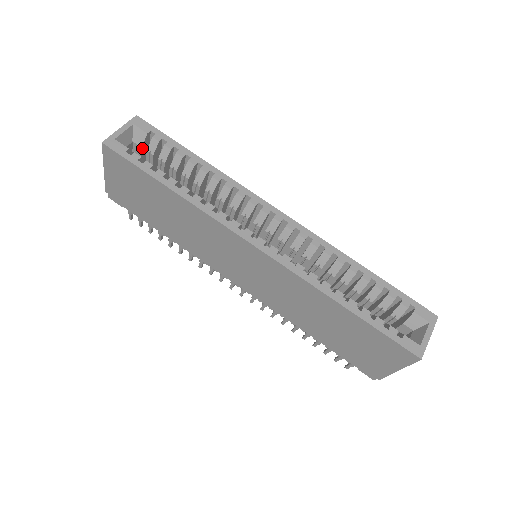
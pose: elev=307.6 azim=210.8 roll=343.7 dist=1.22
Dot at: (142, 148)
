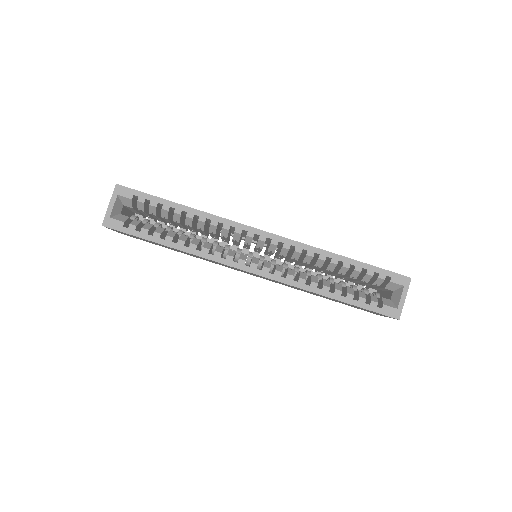
Dot at: (133, 207)
